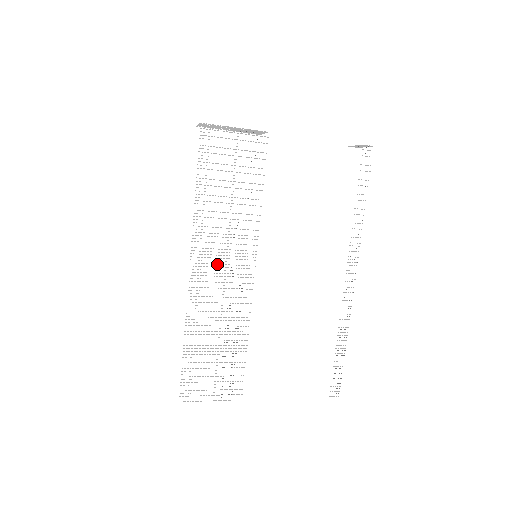
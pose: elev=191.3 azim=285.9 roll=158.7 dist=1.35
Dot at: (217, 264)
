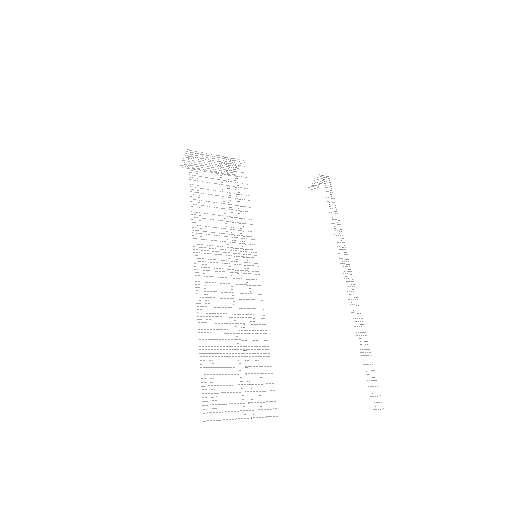
Dot at: (221, 260)
